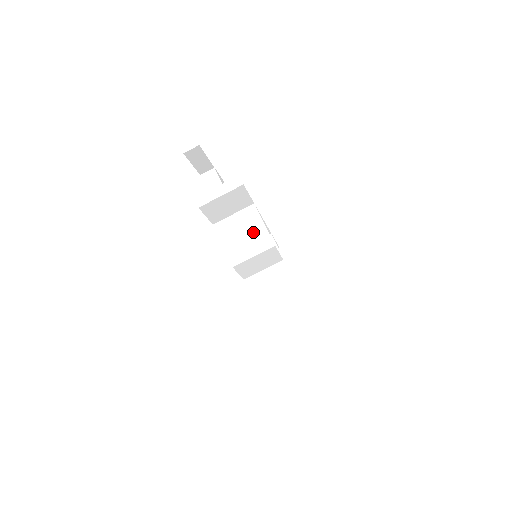
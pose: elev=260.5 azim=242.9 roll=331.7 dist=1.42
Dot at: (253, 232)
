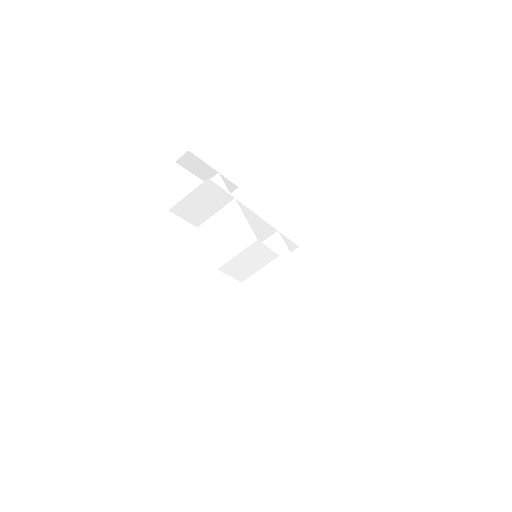
Dot at: (235, 229)
